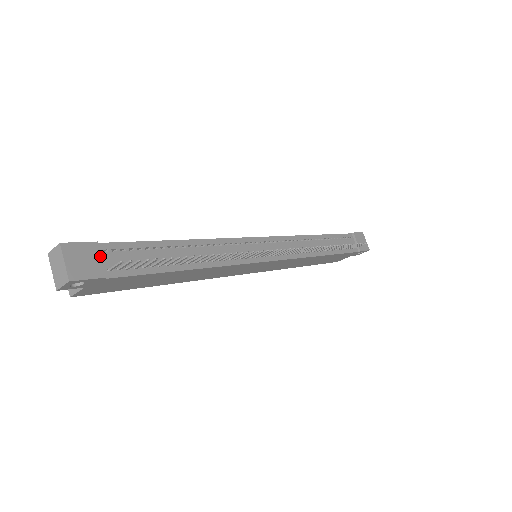
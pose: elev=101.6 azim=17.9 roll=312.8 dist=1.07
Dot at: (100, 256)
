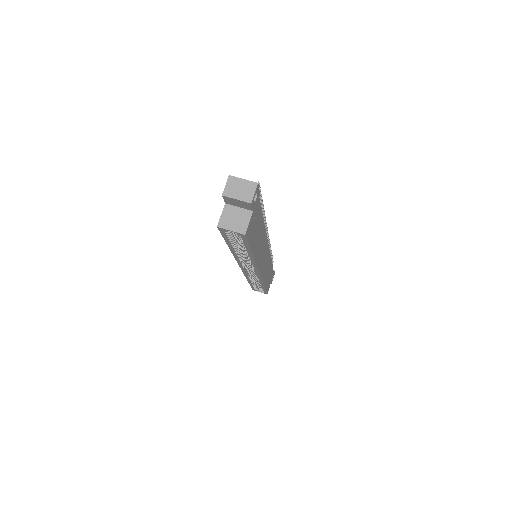
Dot at: occluded
